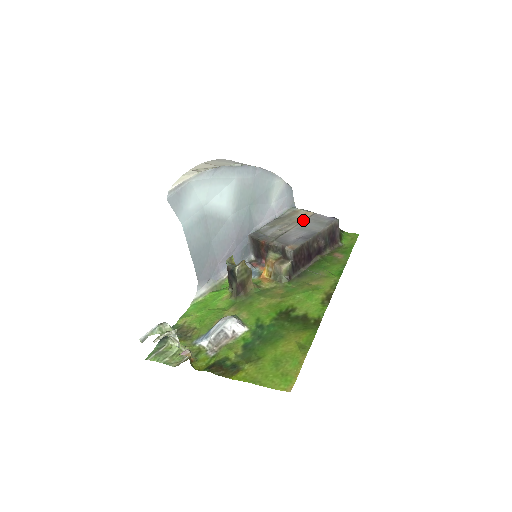
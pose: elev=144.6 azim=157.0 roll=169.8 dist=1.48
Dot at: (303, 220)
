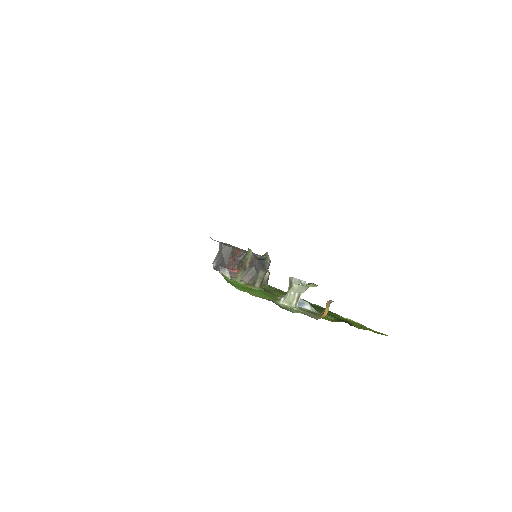
Dot at: occluded
